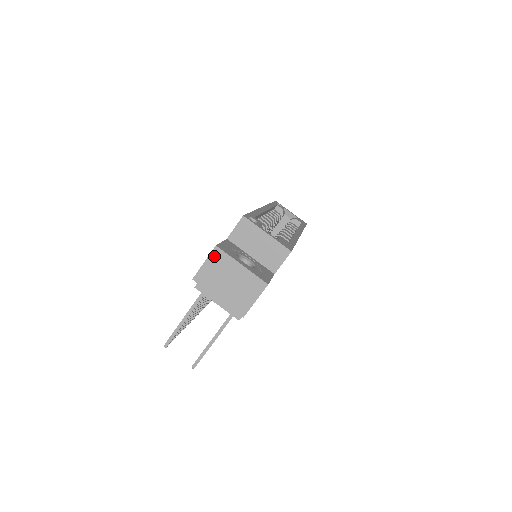
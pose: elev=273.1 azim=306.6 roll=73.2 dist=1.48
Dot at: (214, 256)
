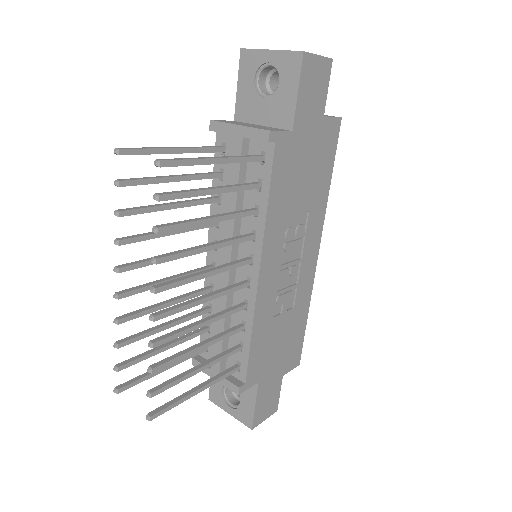
Dot at: occluded
